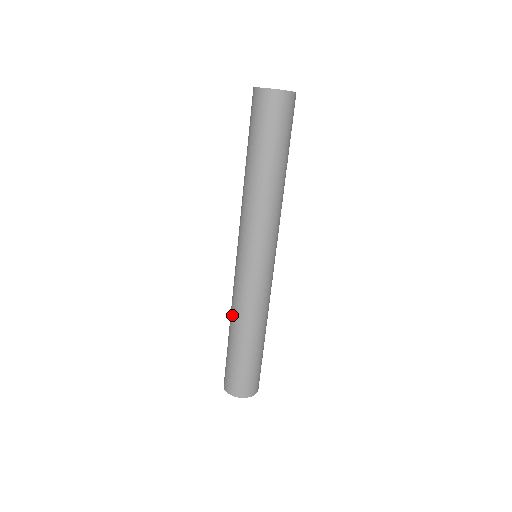
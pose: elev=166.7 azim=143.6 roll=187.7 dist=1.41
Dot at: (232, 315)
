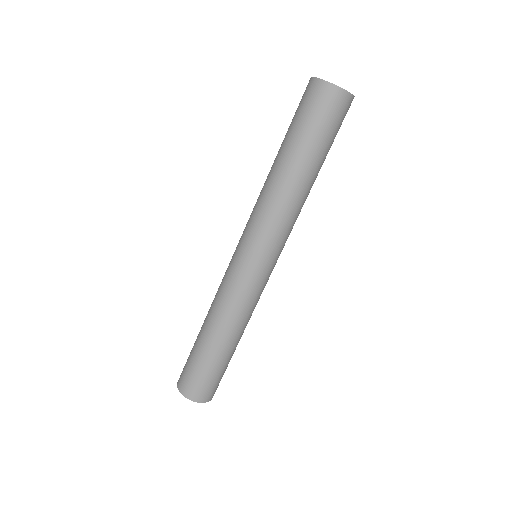
Dot at: (224, 321)
